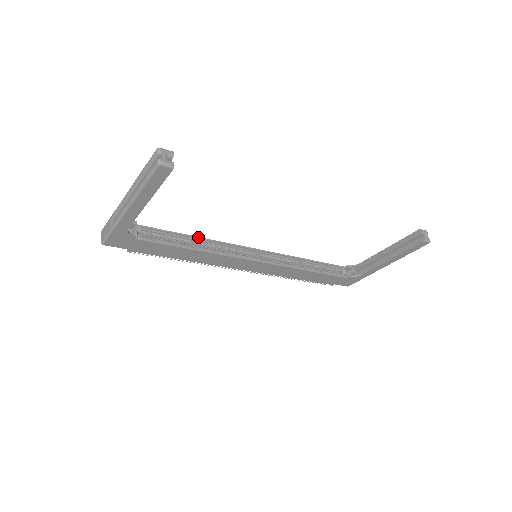
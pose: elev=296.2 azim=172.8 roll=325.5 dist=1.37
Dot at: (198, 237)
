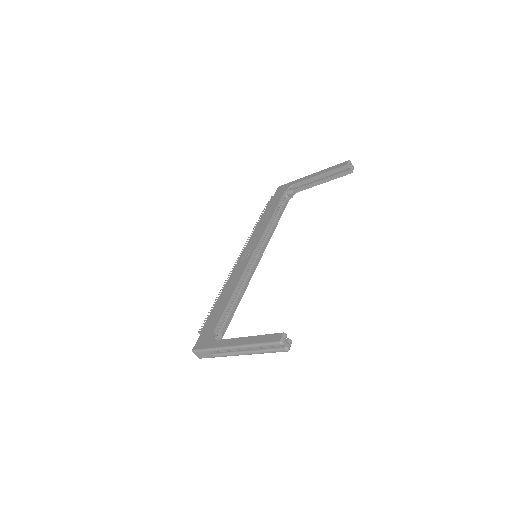
Dot at: (234, 291)
